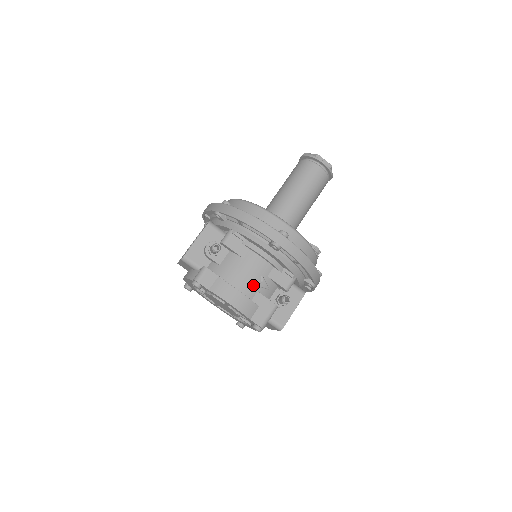
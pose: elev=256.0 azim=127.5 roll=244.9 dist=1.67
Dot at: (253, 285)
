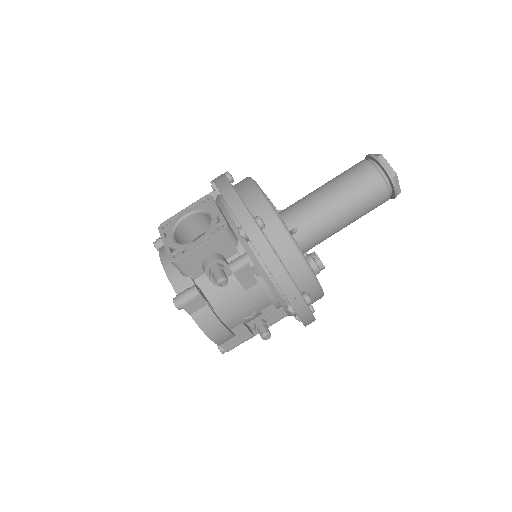
Dot at: (241, 318)
